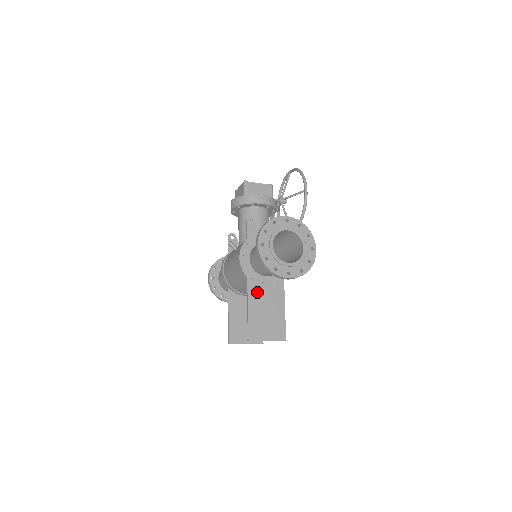
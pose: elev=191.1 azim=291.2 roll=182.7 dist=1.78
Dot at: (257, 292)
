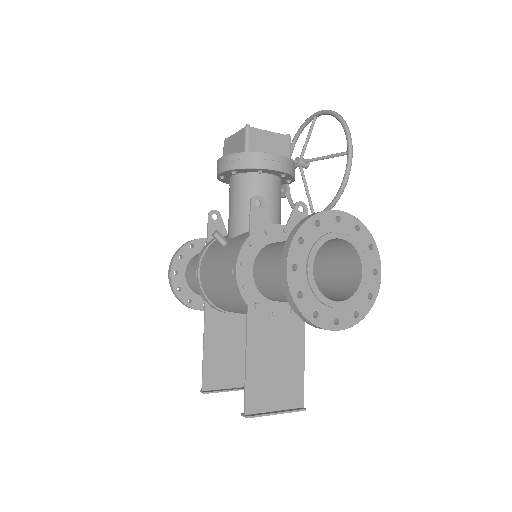
Dot at: (262, 330)
